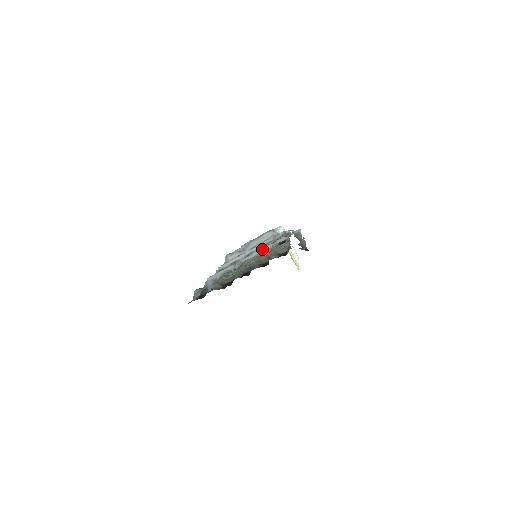
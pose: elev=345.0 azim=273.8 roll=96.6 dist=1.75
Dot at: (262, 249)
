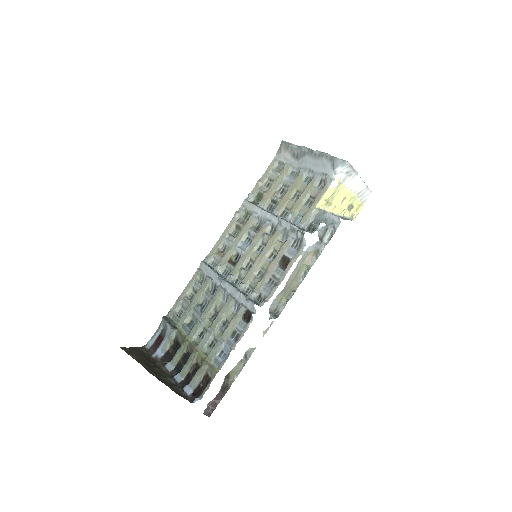
Dot at: (237, 293)
